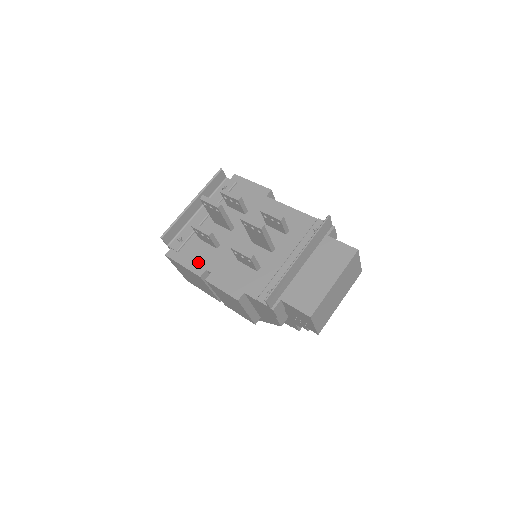
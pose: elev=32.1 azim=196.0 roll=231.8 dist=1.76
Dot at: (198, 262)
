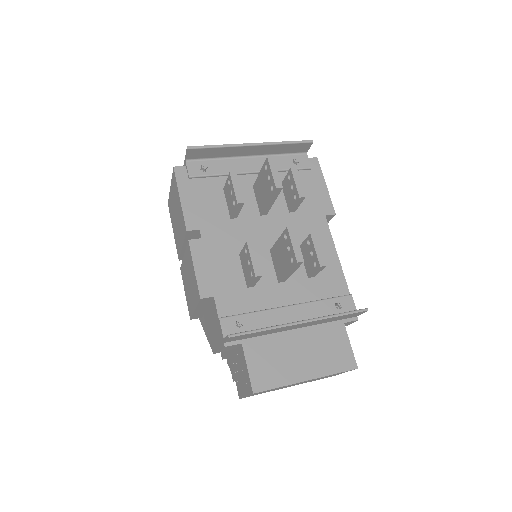
Dot at: (199, 212)
